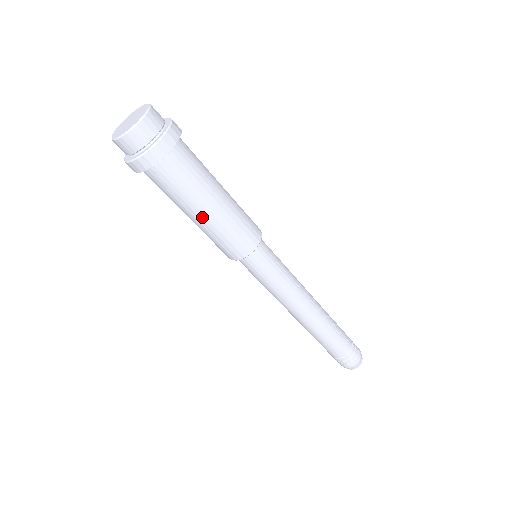
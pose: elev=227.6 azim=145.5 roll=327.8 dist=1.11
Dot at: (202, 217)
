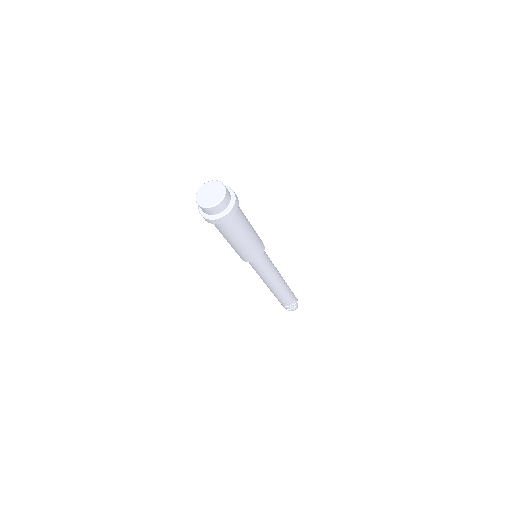
Dot at: occluded
